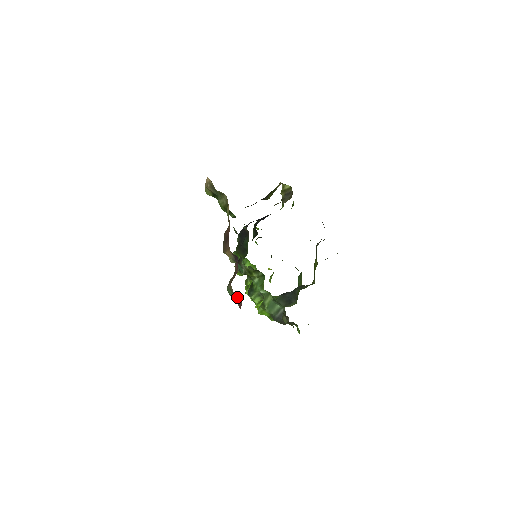
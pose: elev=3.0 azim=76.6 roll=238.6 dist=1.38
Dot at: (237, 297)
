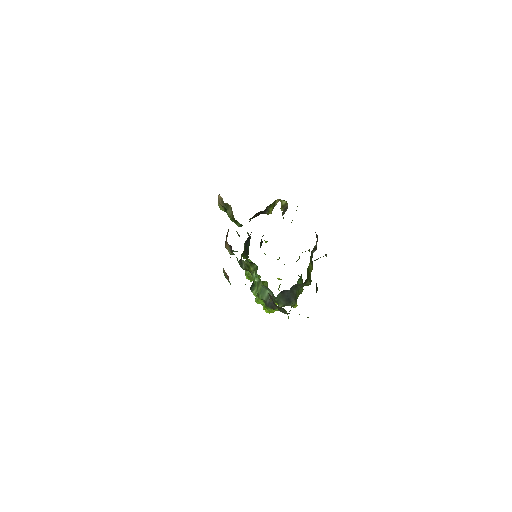
Dot at: (225, 272)
